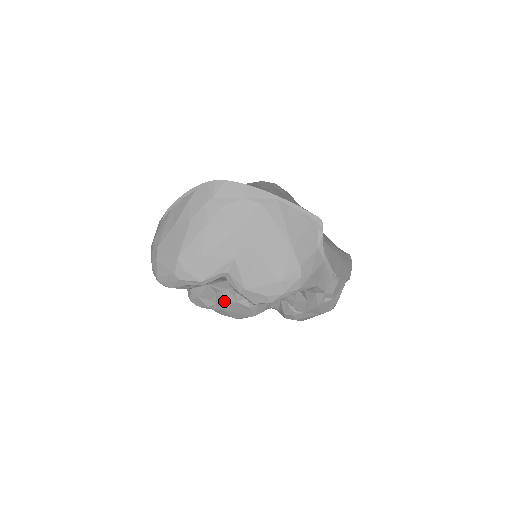
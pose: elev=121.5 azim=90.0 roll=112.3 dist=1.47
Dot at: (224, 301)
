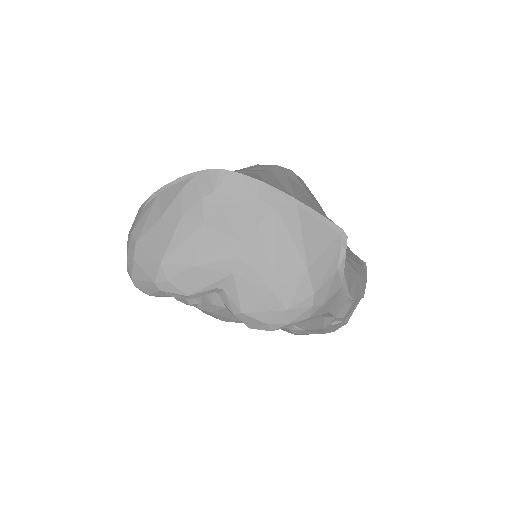
Dot at: (211, 304)
